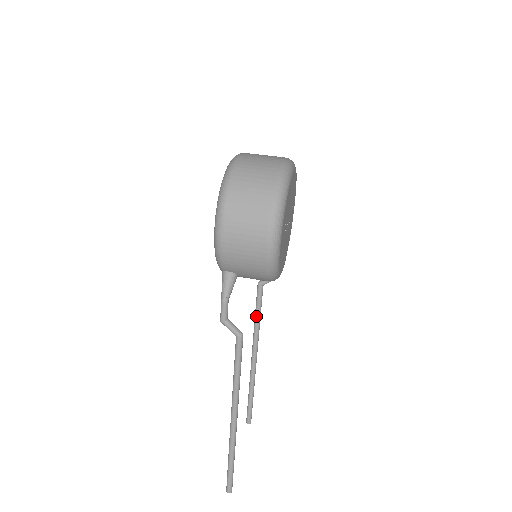
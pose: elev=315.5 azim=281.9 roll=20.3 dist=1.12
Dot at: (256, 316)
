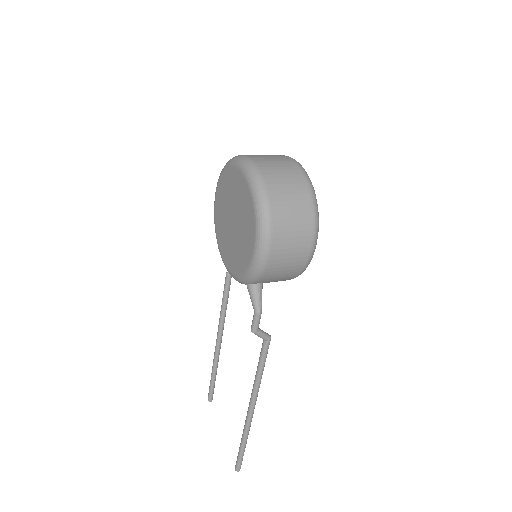
Dot at: (224, 305)
